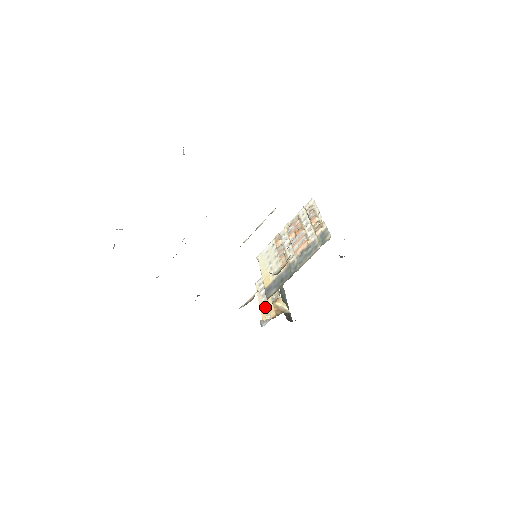
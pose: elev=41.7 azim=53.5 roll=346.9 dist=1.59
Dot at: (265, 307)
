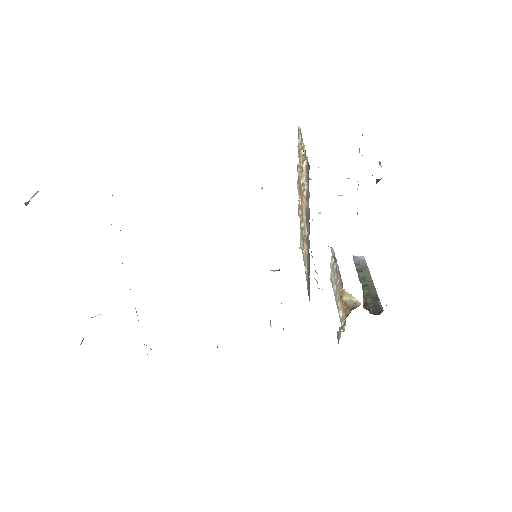
Dot at: occluded
